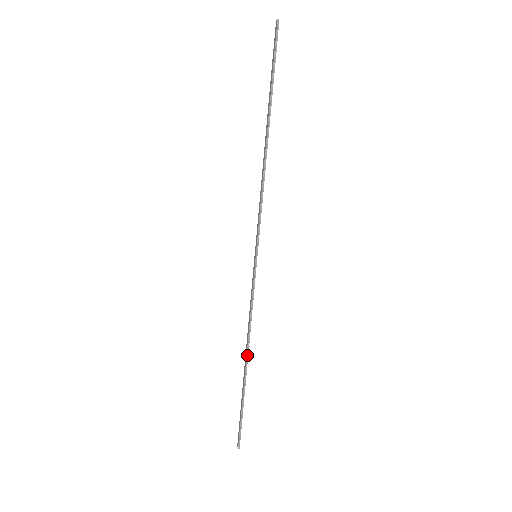
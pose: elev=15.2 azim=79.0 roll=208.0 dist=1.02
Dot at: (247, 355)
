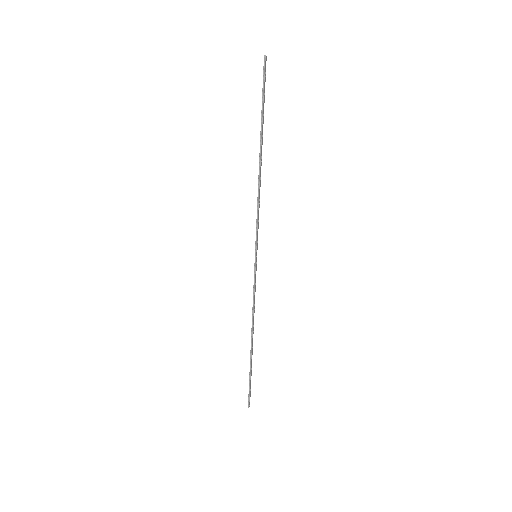
Dot at: (252, 335)
